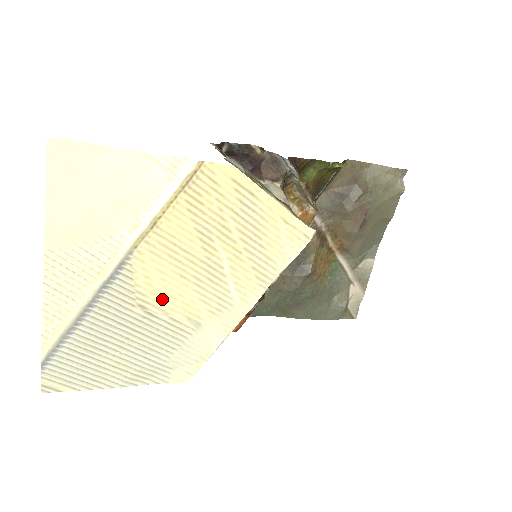
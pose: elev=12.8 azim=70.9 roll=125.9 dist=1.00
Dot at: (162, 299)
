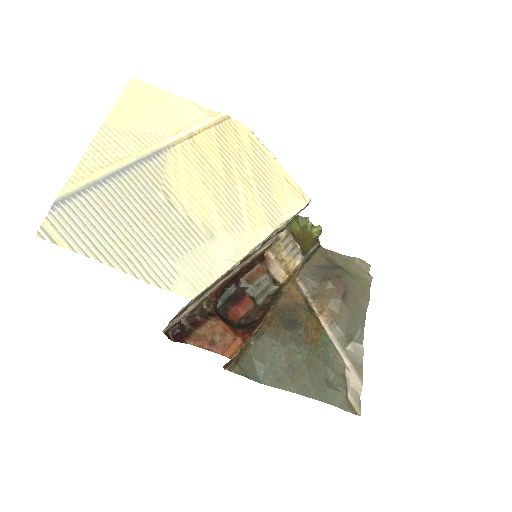
Dot at: (184, 195)
